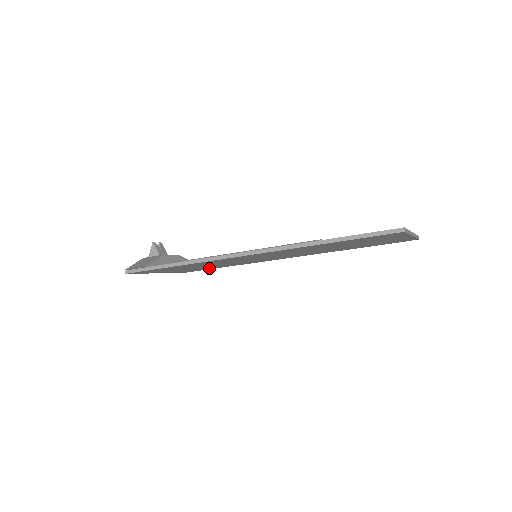
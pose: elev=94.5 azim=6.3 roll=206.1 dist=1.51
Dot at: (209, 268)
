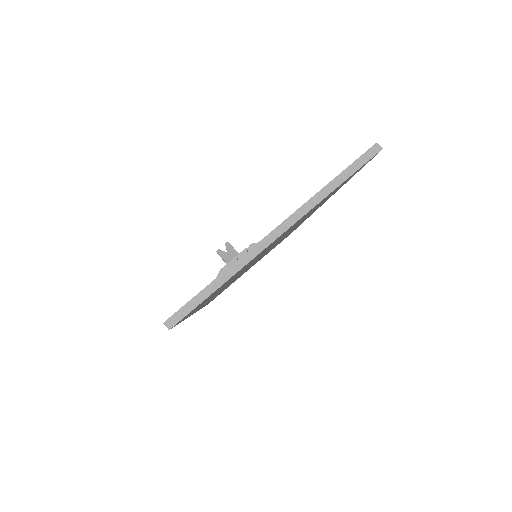
Dot at: occluded
